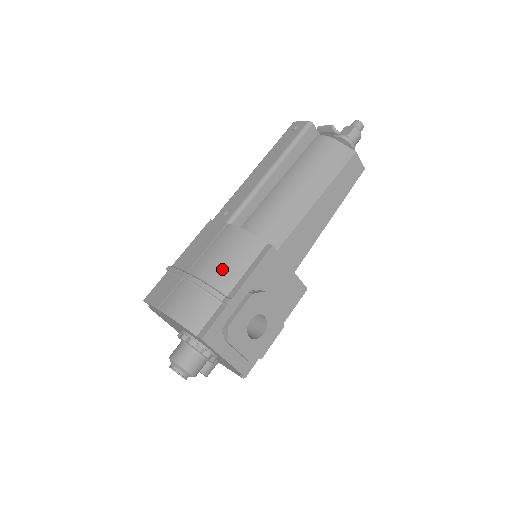
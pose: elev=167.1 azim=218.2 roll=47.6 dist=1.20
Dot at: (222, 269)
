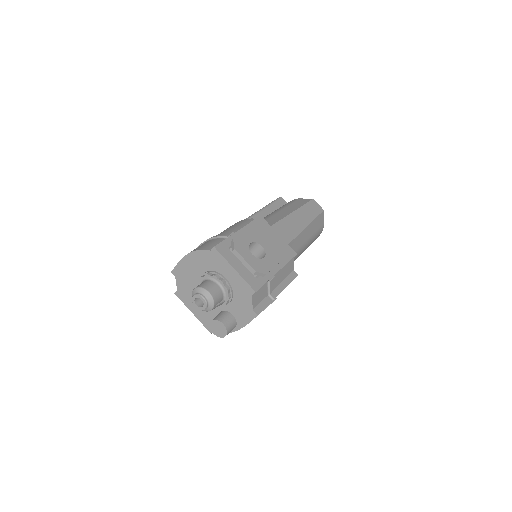
Dot at: (227, 231)
